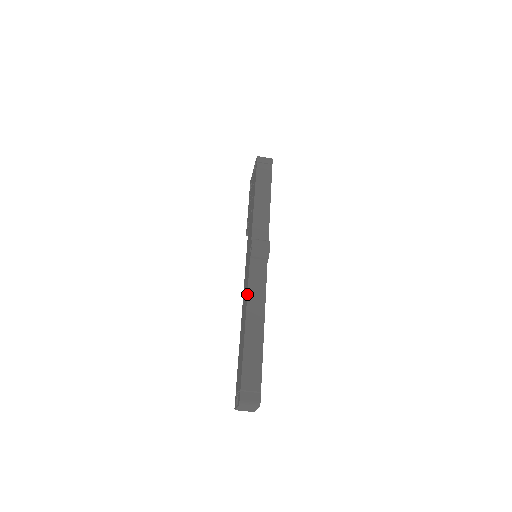
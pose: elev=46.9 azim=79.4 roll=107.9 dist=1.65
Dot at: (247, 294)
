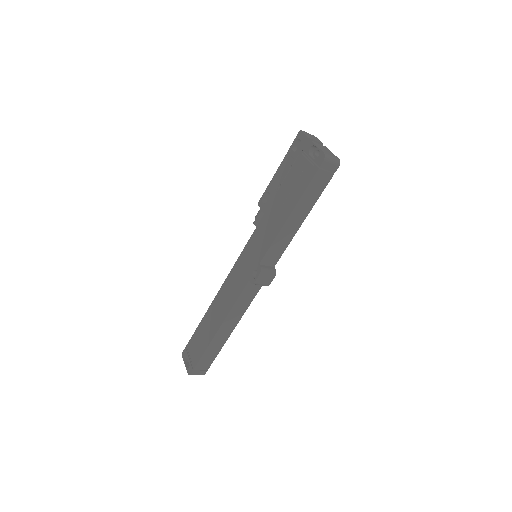
Dot at: (230, 310)
